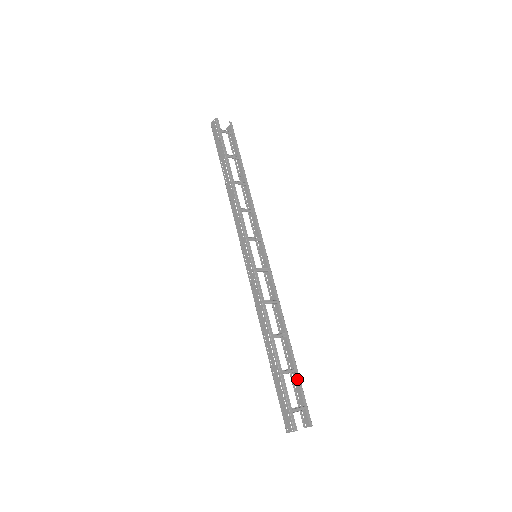
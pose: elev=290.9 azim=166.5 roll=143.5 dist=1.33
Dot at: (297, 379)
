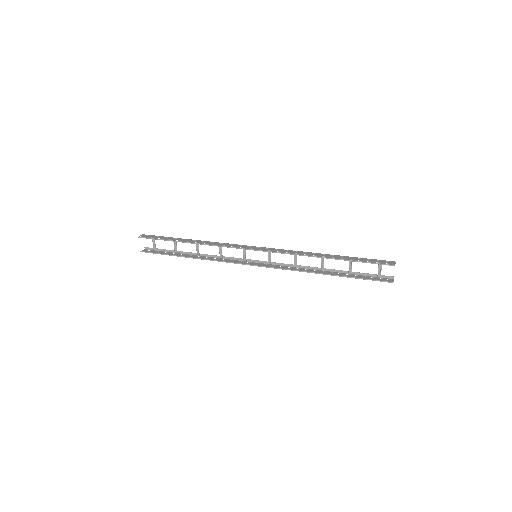
Dot at: (357, 272)
